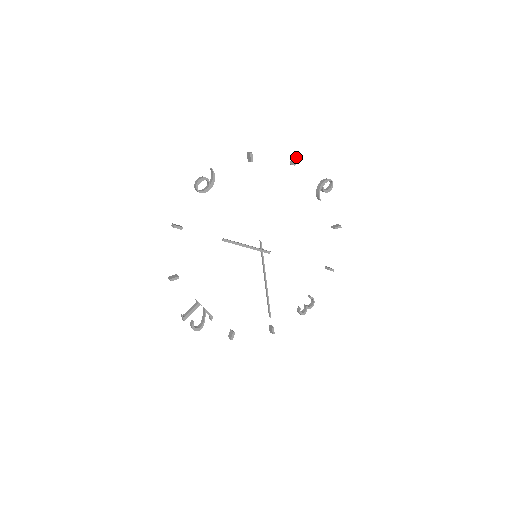
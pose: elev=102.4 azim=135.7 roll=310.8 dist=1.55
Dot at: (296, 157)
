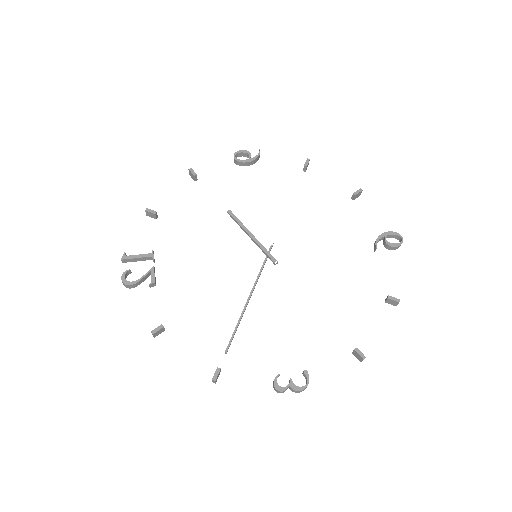
Dot at: (360, 189)
